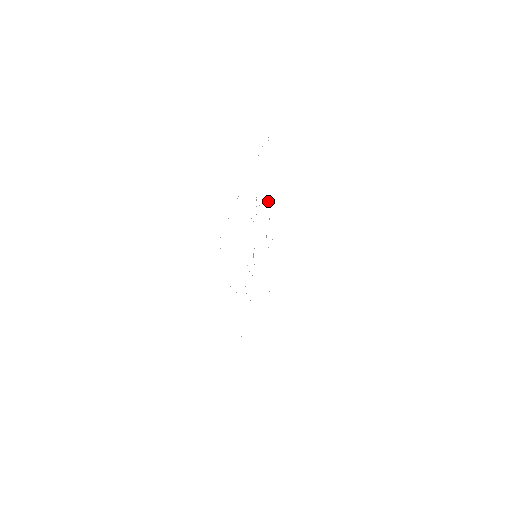
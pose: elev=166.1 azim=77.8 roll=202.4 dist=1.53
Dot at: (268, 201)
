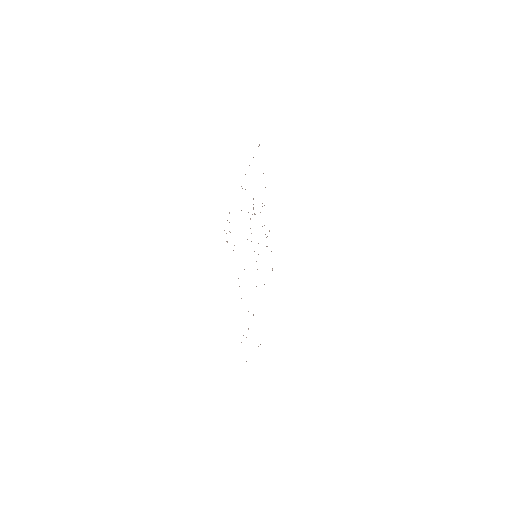
Dot at: occluded
